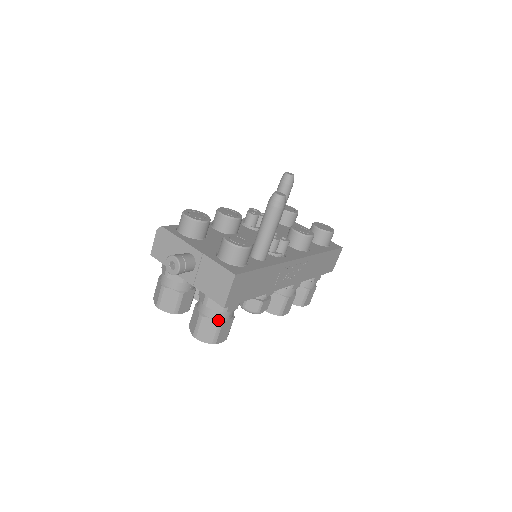
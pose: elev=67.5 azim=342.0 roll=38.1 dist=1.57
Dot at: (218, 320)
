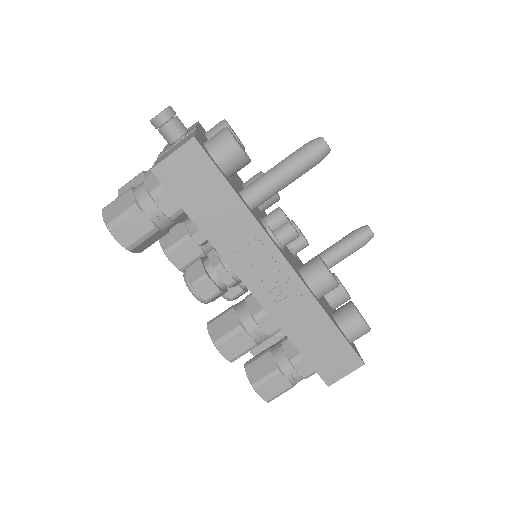
Dot at: (138, 202)
